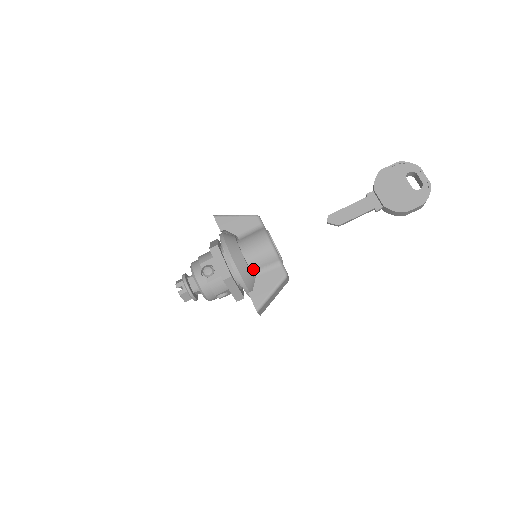
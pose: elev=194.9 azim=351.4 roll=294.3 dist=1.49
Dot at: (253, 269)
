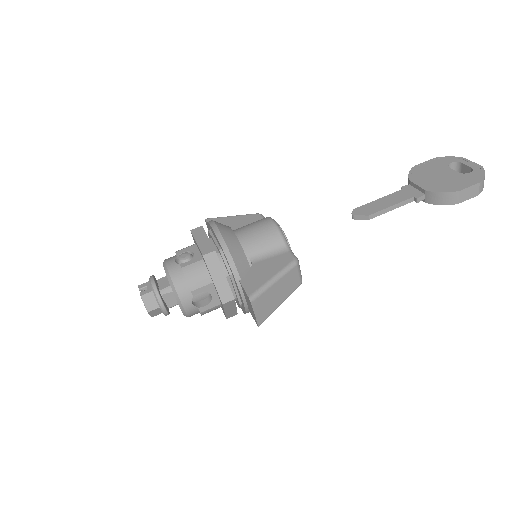
Dot at: (248, 254)
